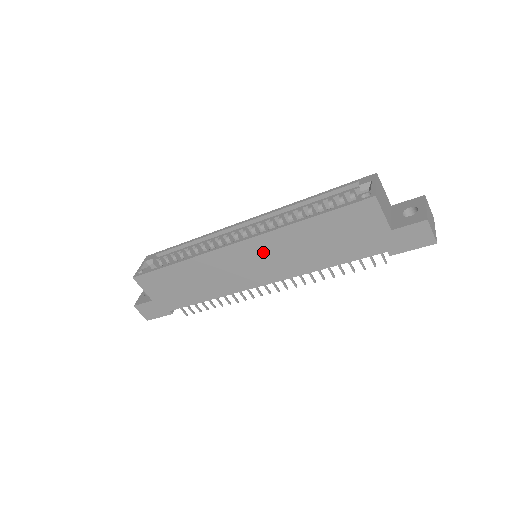
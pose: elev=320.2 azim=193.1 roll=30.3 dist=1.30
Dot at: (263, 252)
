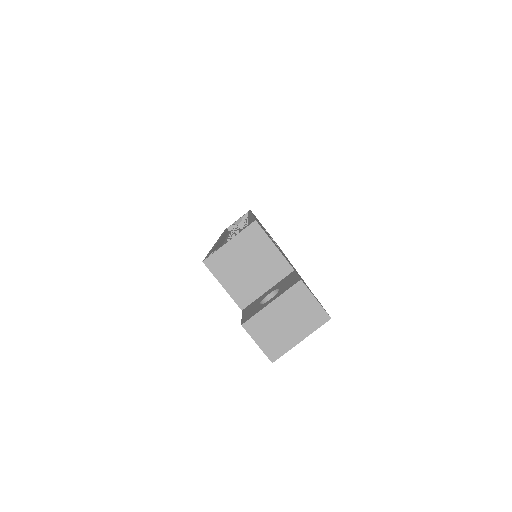
Dot at: occluded
